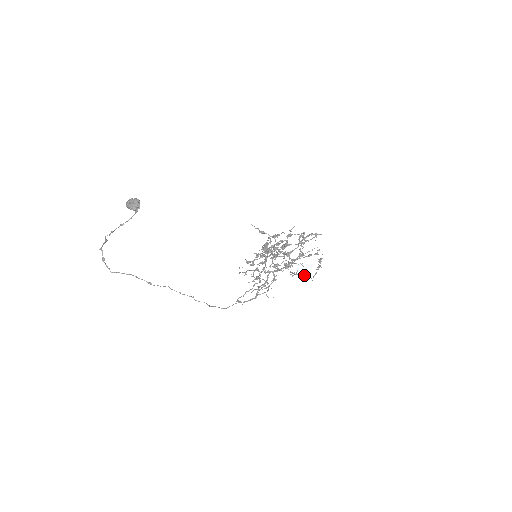
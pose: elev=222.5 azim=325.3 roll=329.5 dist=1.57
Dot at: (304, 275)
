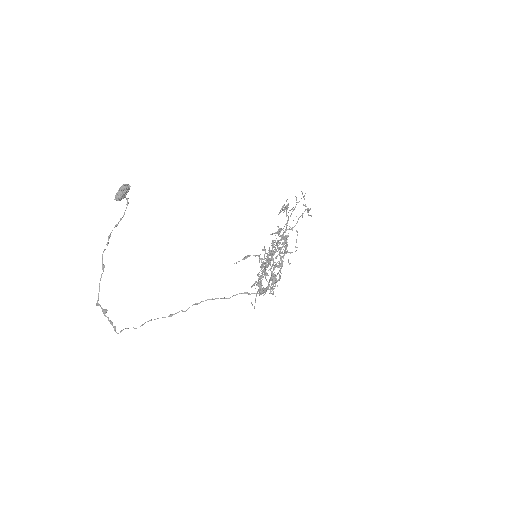
Dot at: (302, 213)
